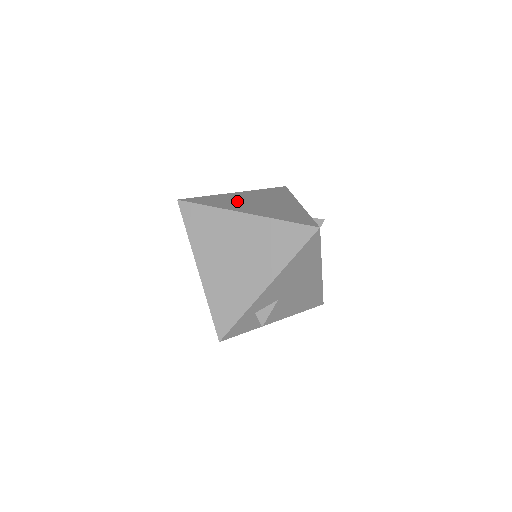
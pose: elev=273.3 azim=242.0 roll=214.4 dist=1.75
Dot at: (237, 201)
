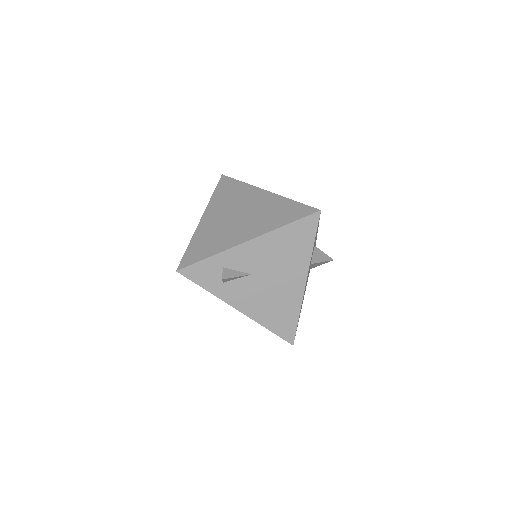
Dot at: occluded
